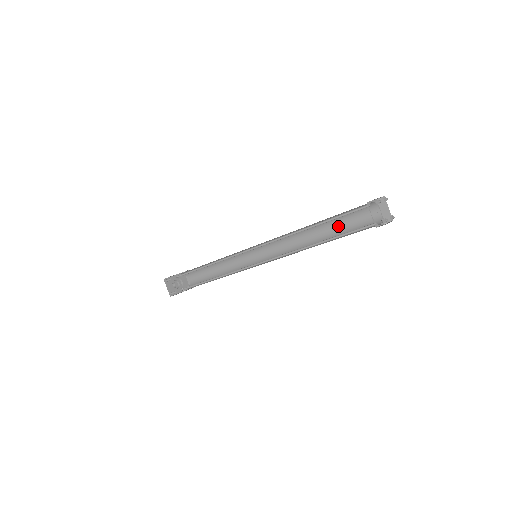
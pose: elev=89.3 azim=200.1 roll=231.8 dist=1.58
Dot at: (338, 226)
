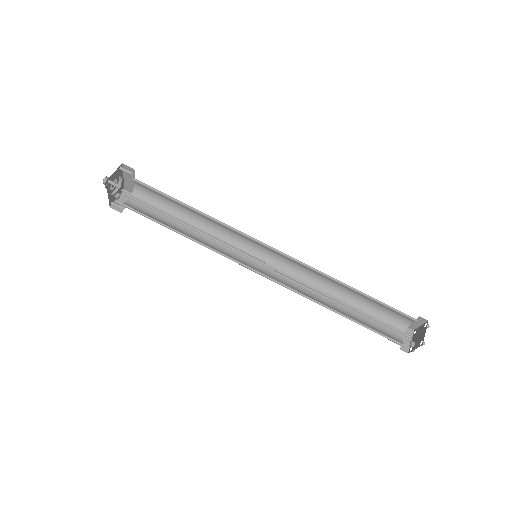
Dot at: (357, 313)
